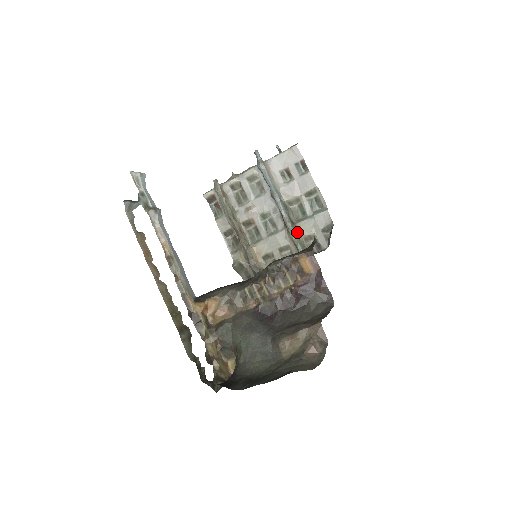
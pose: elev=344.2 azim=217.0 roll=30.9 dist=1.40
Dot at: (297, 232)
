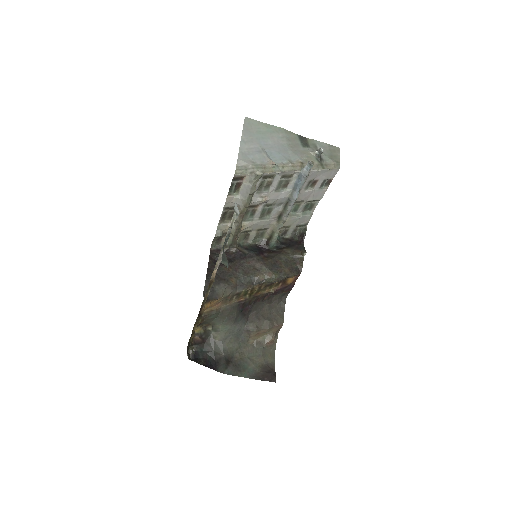
Dot at: occluded
